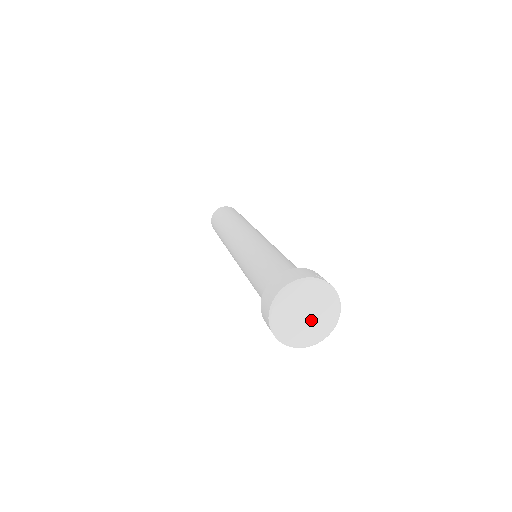
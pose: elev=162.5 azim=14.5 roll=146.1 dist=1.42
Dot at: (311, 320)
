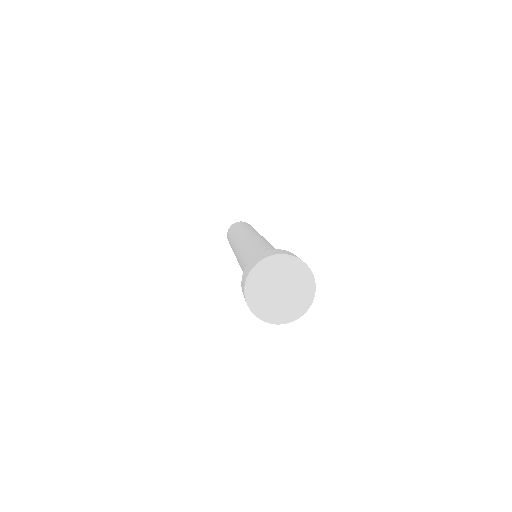
Dot at: (280, 298)
